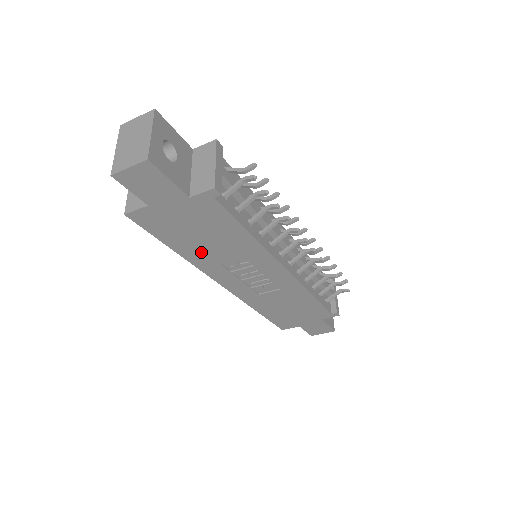
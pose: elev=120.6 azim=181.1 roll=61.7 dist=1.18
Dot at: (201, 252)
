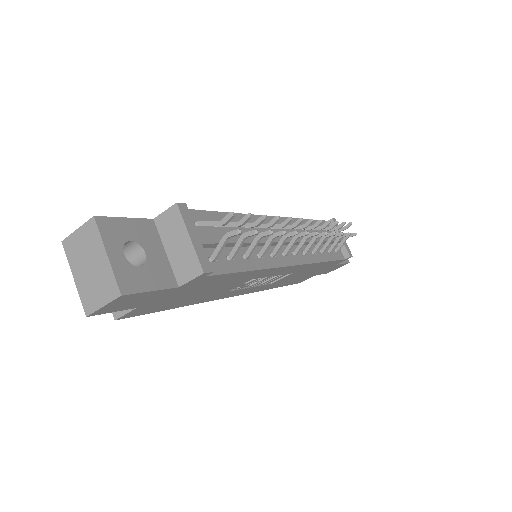
Dot at: (205, 296)
